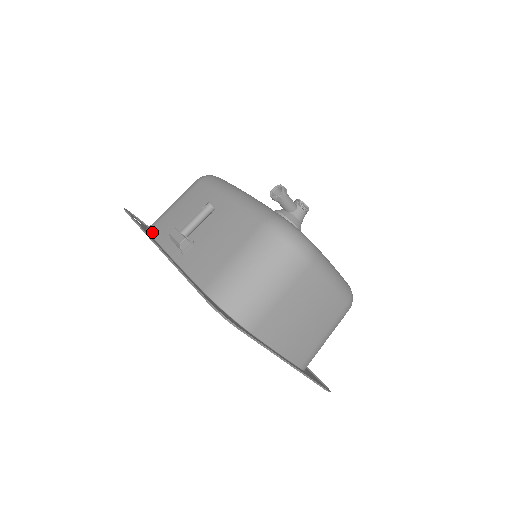
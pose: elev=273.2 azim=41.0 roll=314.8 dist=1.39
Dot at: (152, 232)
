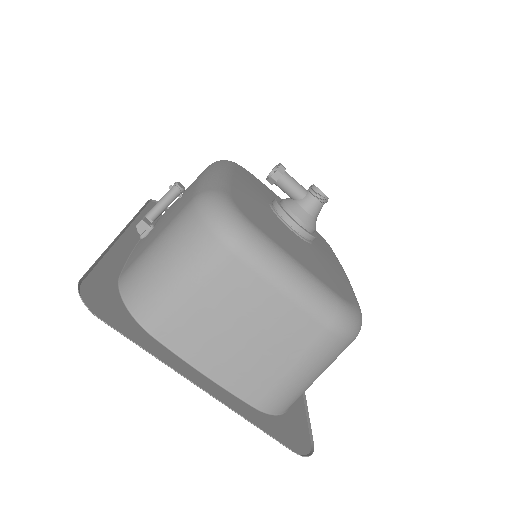
Dot at: occluded
